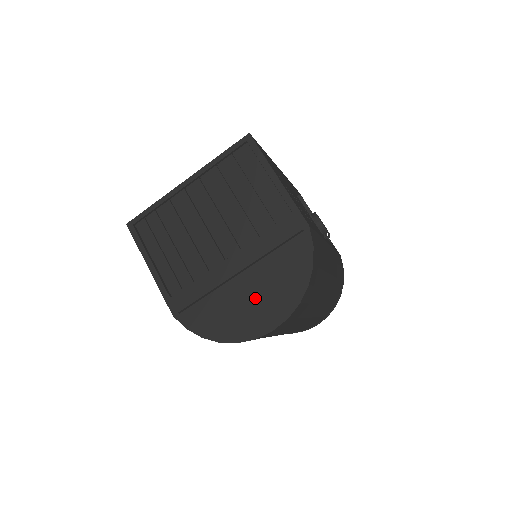
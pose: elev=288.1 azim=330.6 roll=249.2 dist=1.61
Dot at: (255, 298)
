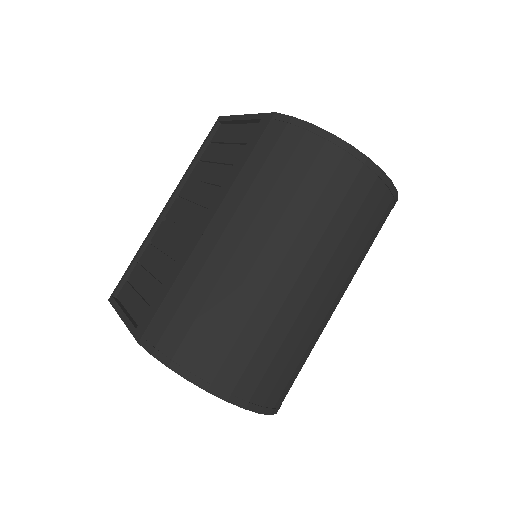
Dot at: occluded
